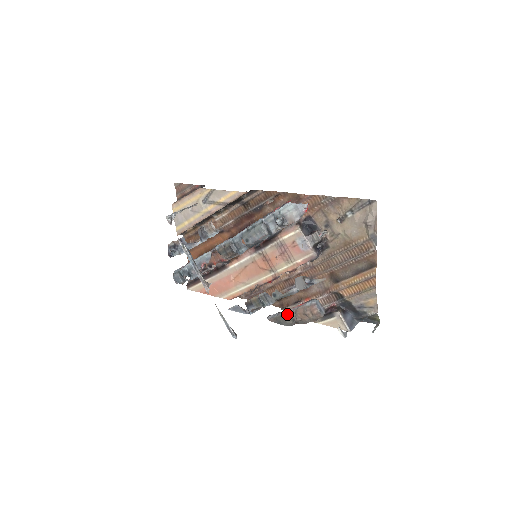
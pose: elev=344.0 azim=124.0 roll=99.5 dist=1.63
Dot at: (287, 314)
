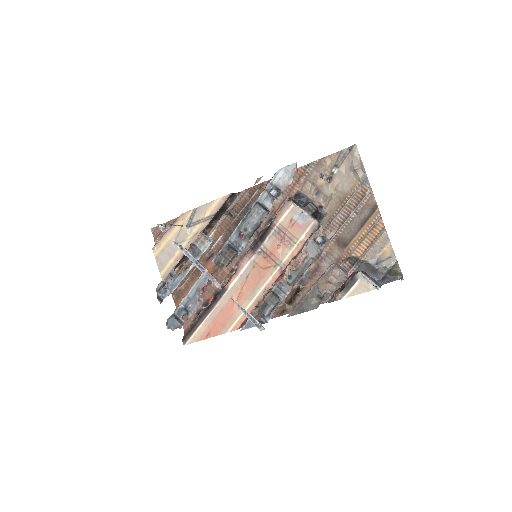
Dot at: (309, 295)
